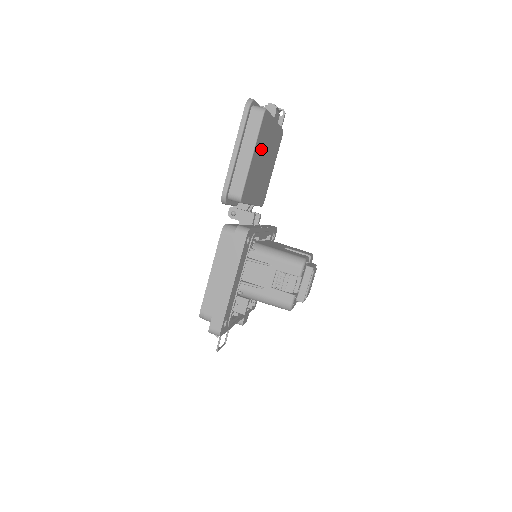
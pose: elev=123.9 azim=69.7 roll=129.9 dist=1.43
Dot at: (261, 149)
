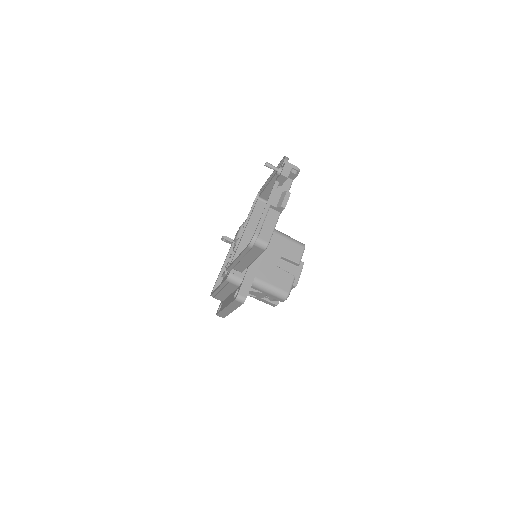
Dot at: occluded
